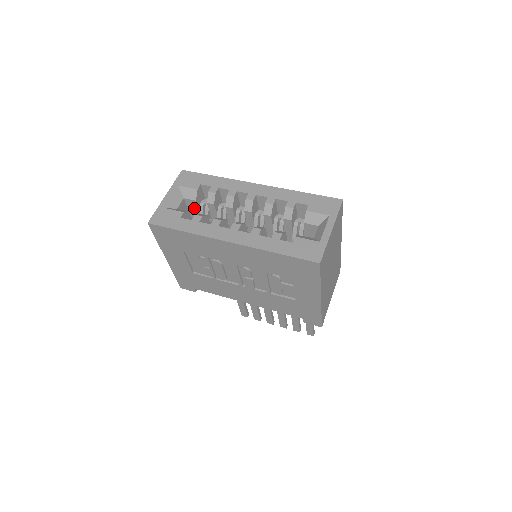
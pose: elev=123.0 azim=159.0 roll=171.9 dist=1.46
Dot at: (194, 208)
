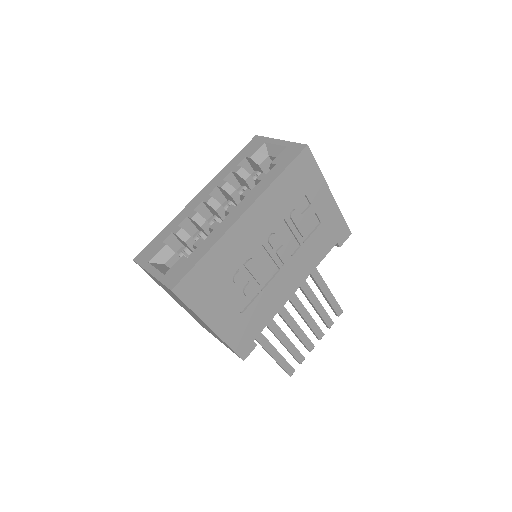
Dot at: occluded
